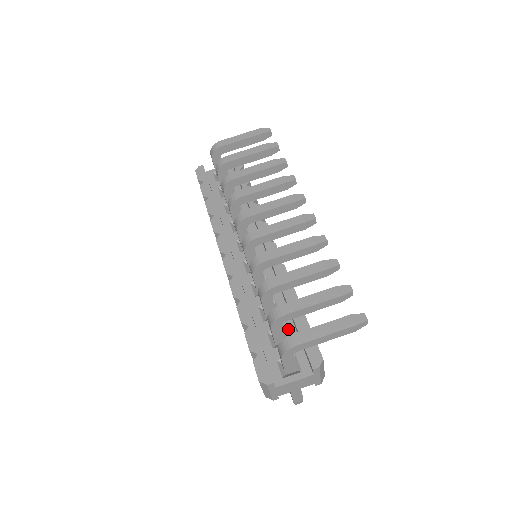
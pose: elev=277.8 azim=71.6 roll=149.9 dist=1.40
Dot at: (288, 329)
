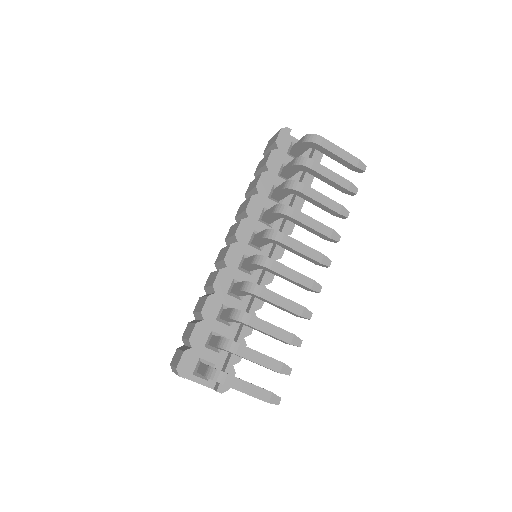
Dot at: occluded
